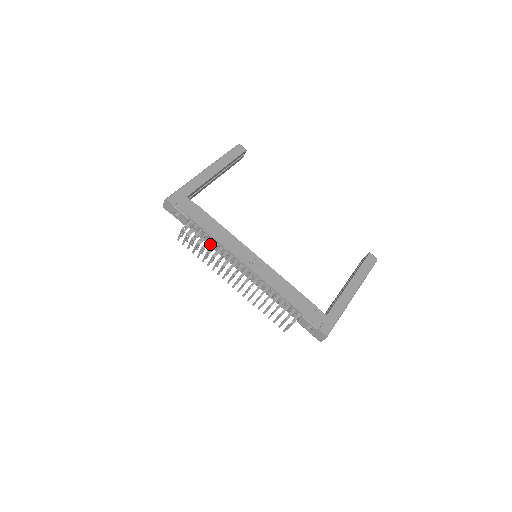
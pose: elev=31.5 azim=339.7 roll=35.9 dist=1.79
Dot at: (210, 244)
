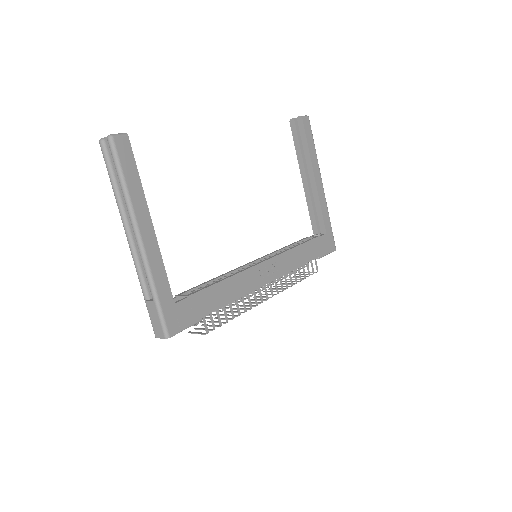
Dot at: occluded
